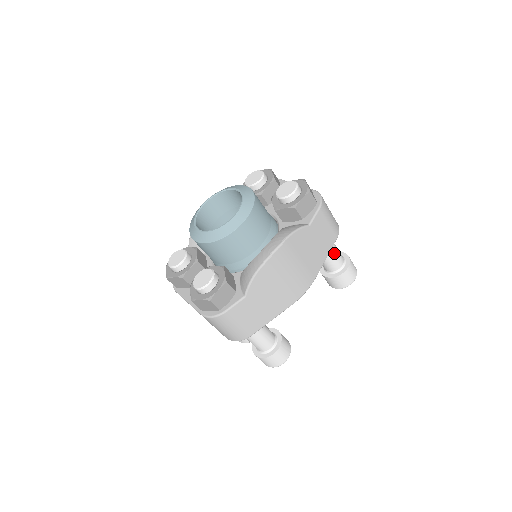
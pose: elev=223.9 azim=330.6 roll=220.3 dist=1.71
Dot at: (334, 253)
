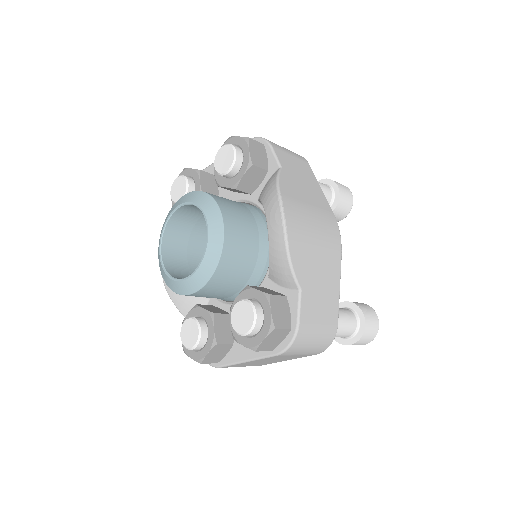
Dot at: occluded
